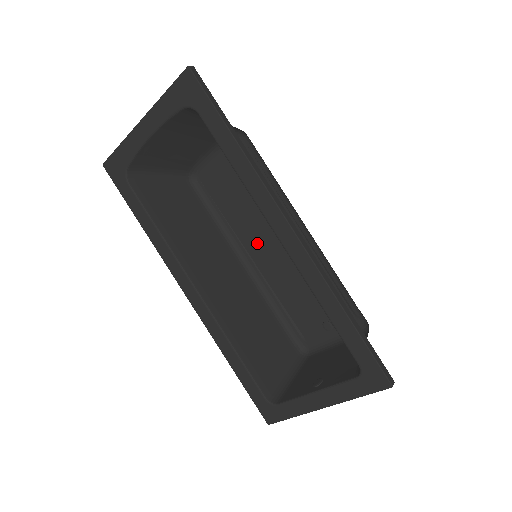
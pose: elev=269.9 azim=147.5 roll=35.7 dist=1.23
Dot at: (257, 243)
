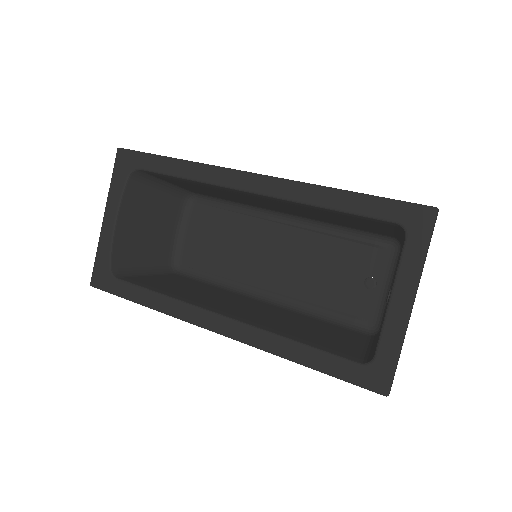
Dot at: (259, 271)
